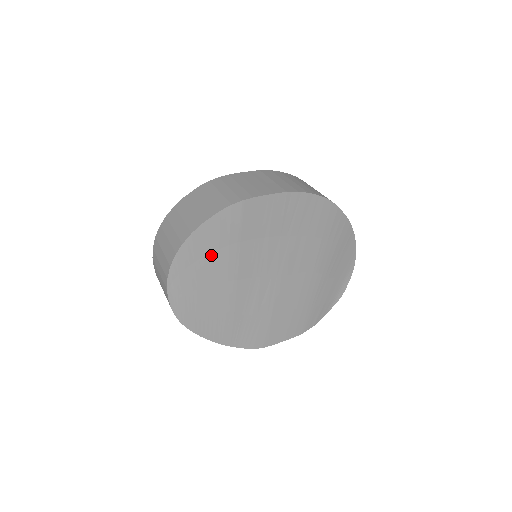
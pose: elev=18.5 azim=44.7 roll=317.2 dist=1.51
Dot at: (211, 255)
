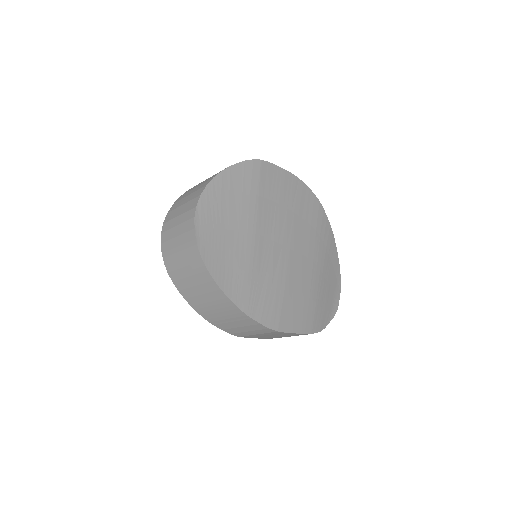
Dot at: (235, 198)
